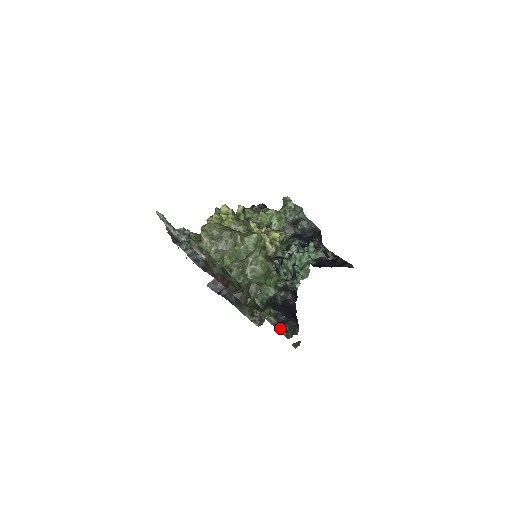
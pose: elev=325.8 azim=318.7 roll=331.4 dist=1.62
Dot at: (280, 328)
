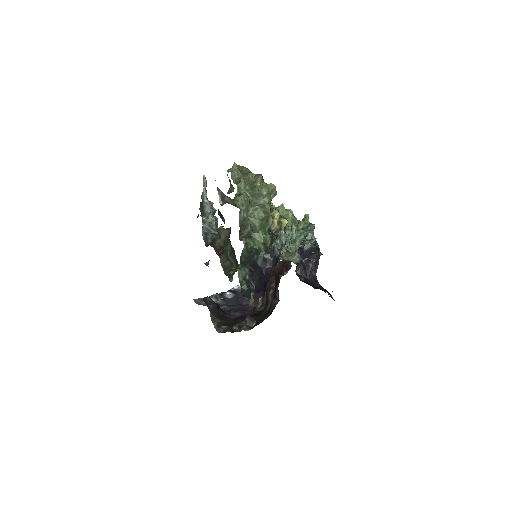
Dot at: (246, 294)
